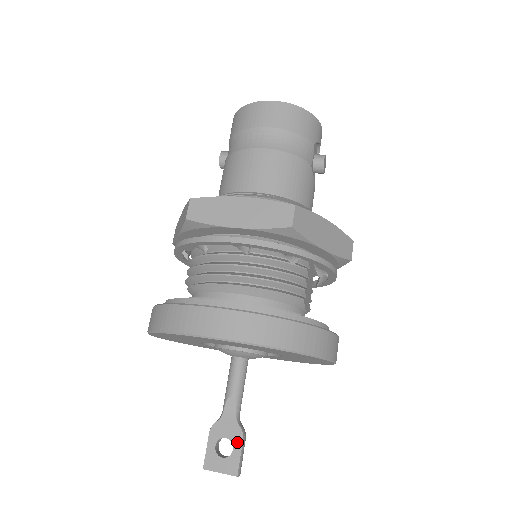
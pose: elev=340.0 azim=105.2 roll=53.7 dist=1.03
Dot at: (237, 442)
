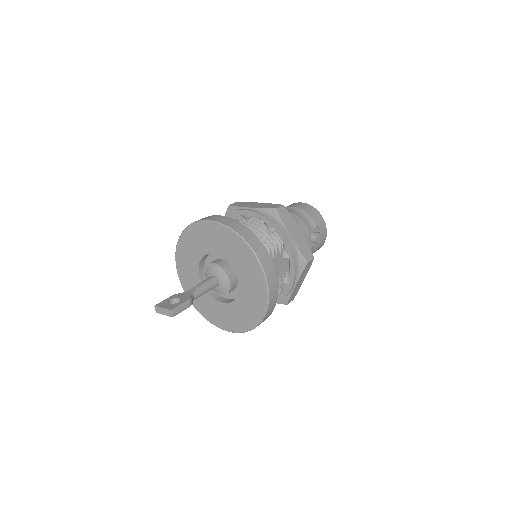
Dot at: (184, 300)
